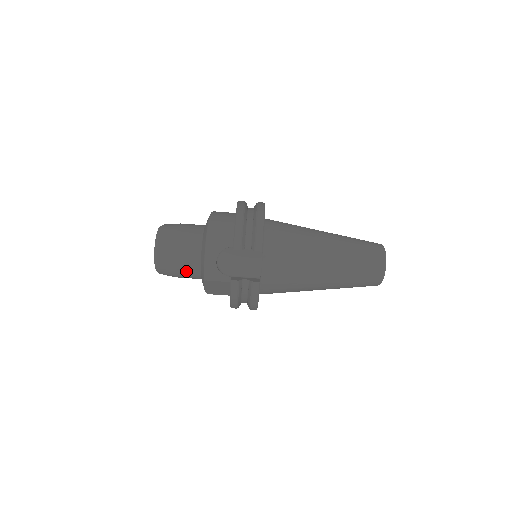
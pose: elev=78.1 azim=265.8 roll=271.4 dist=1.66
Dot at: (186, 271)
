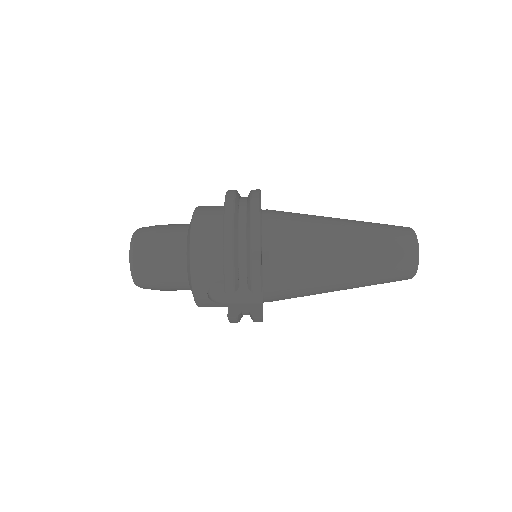
Dot at: (175, 290)
